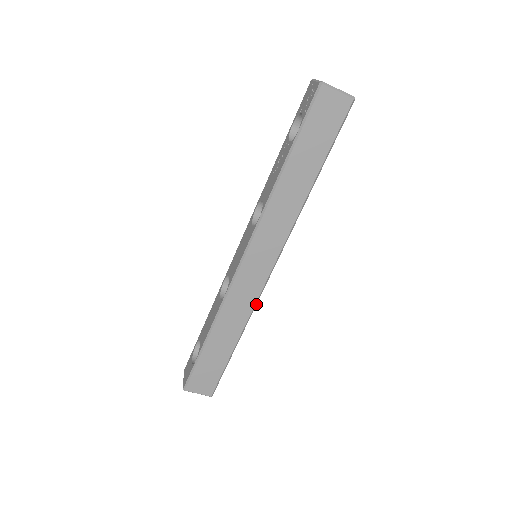
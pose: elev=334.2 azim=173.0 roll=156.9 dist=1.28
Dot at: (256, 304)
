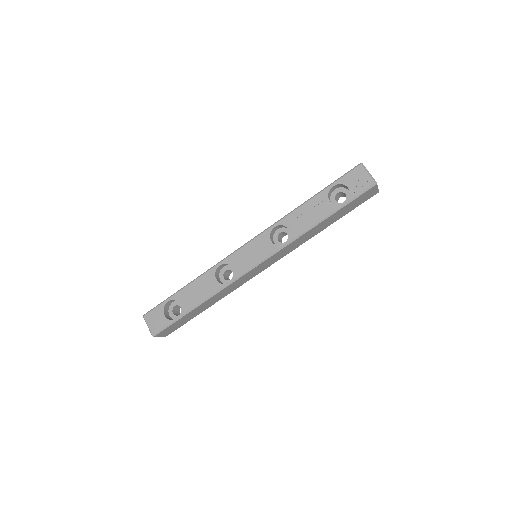
Dot at: (239, 286)
